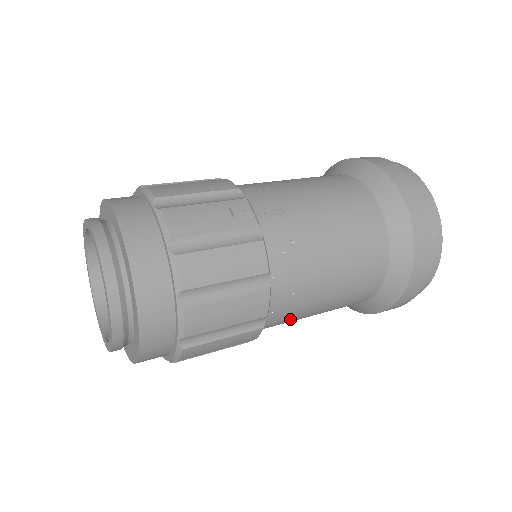
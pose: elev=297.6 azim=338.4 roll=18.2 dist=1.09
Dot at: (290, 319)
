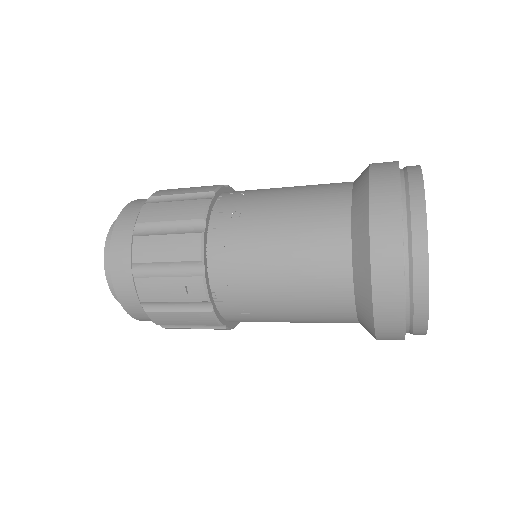
Dot at: occluded
